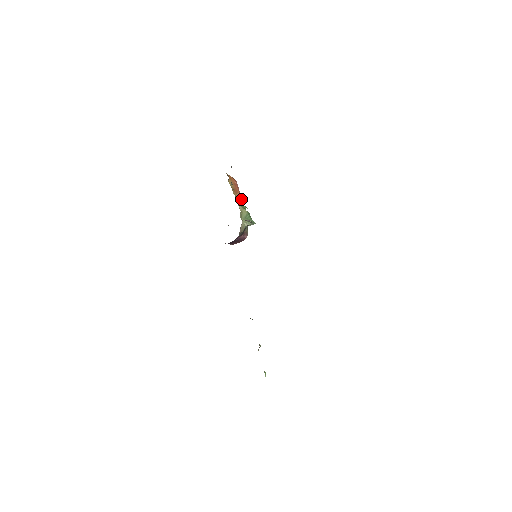
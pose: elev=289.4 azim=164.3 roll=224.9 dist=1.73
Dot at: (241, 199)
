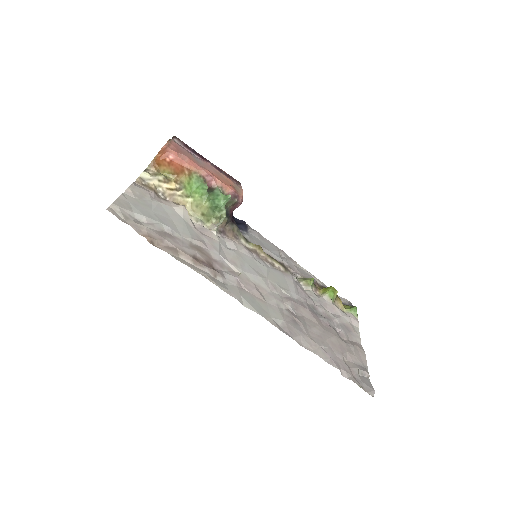
Dot at: (192, 177)
